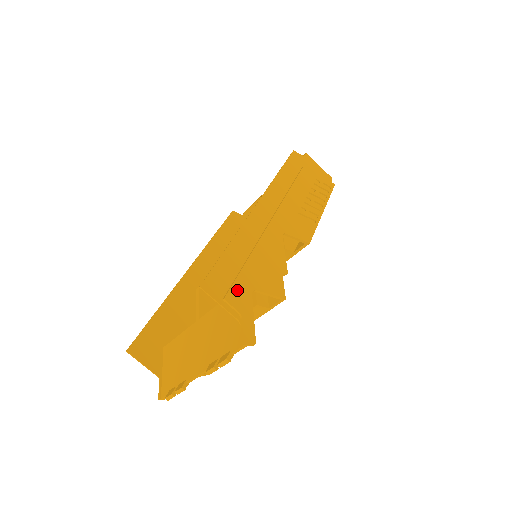
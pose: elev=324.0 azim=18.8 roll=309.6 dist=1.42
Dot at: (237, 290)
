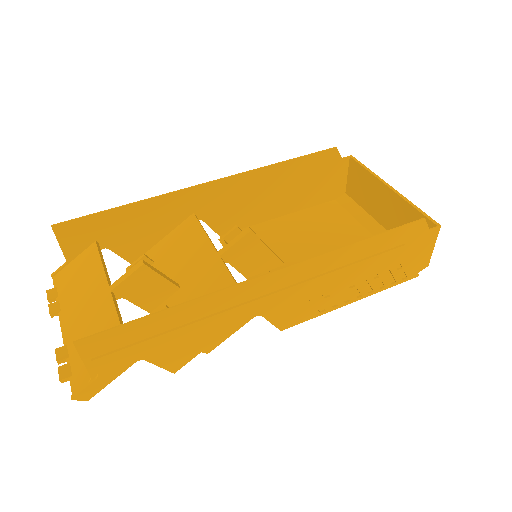
Dot at: (119, 356)
